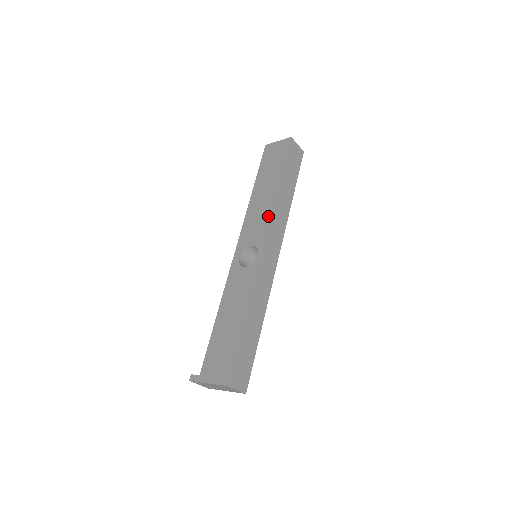
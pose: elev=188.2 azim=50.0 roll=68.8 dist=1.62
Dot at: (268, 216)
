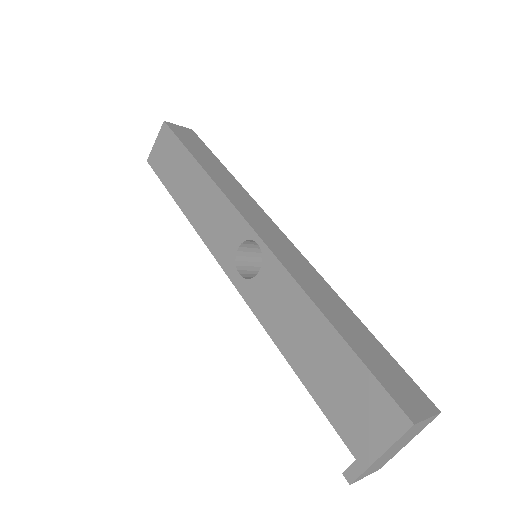
Dot at: (223, 200)
